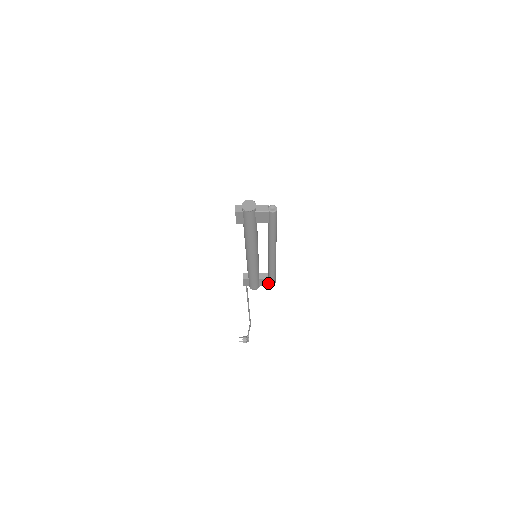
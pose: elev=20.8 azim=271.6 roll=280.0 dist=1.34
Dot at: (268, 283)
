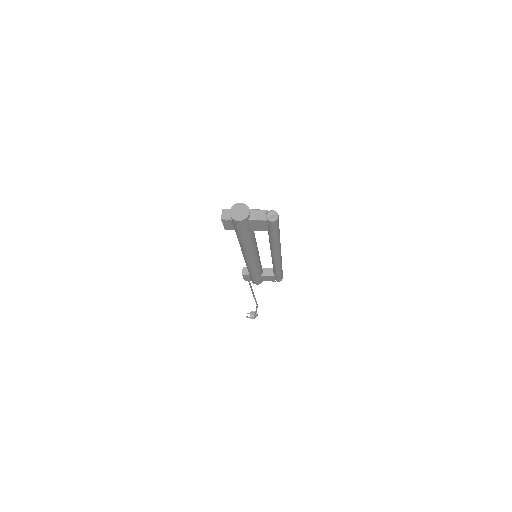
Dot at: (273, 279)
